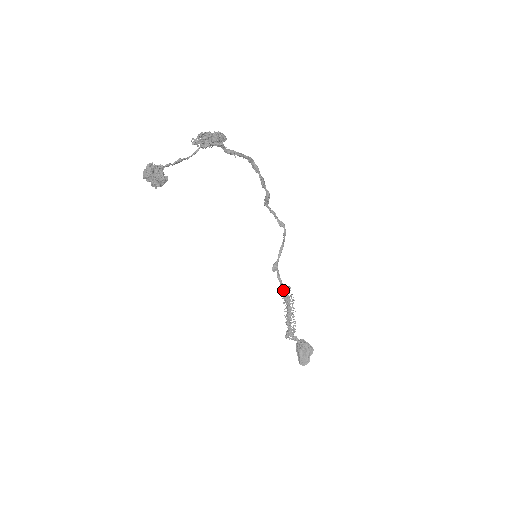
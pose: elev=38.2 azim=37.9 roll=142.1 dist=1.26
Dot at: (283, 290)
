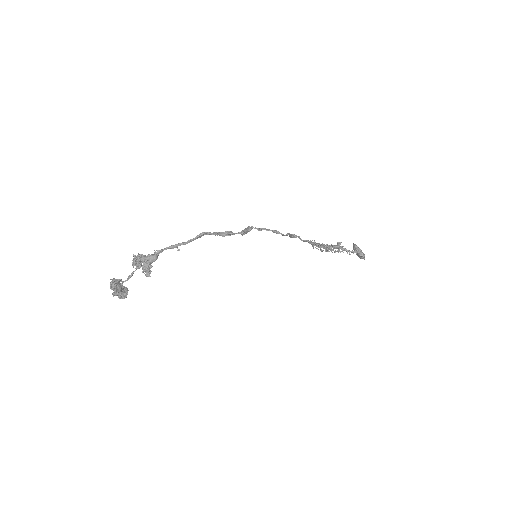
Dot at: (310, 243)
